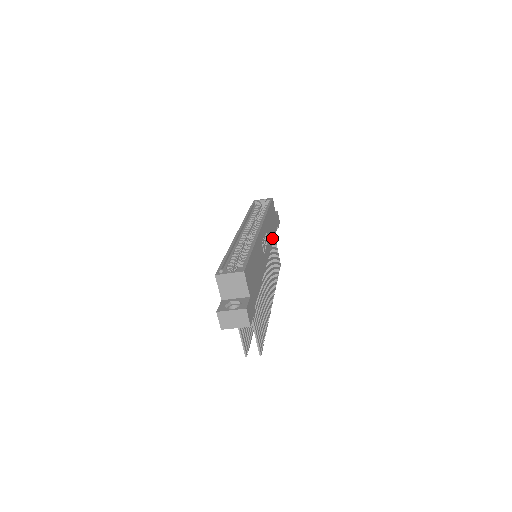
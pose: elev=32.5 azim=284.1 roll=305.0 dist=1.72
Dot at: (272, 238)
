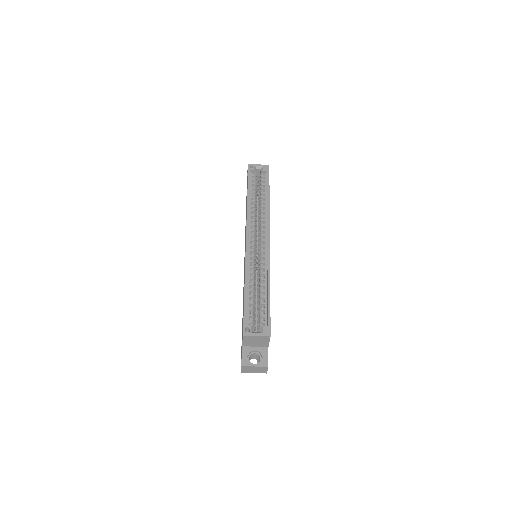
Dot at: occluded
